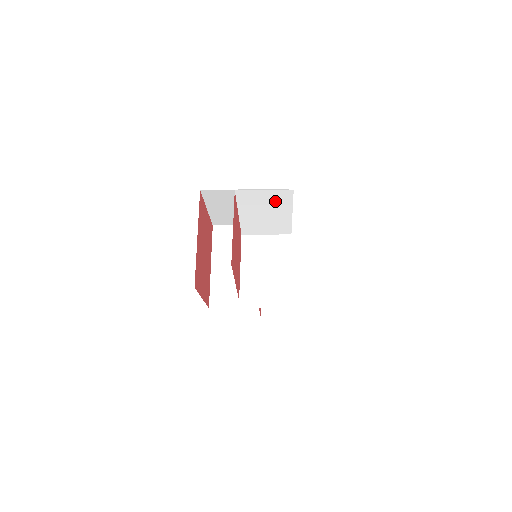
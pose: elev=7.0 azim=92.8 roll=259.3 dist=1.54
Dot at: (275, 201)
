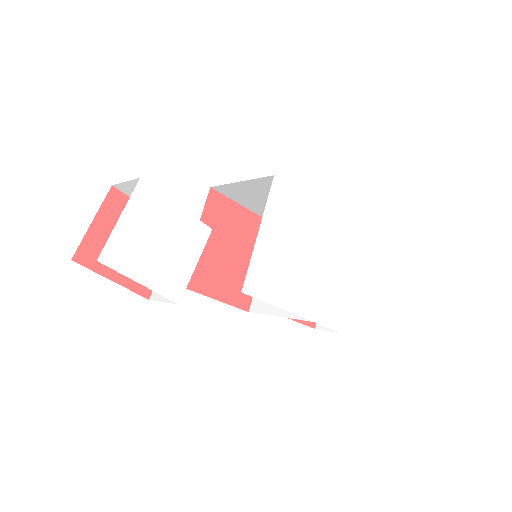
Dot at: occluded
